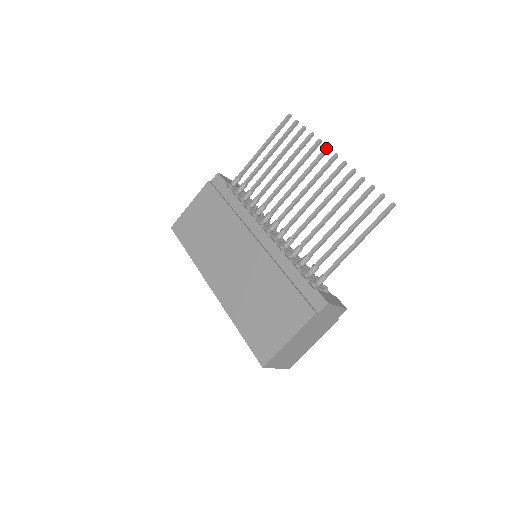
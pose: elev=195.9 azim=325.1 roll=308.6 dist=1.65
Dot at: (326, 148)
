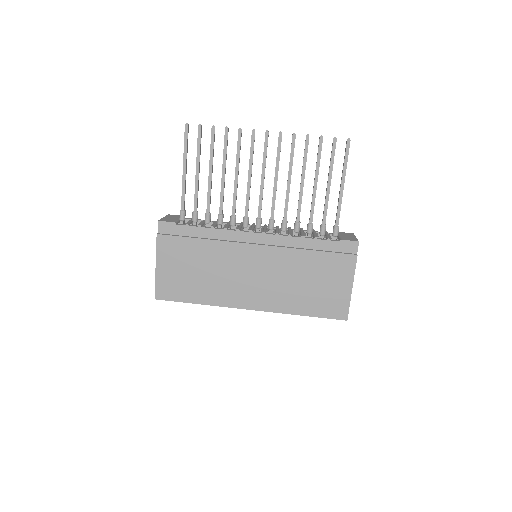
Dot at: (253, 132)
